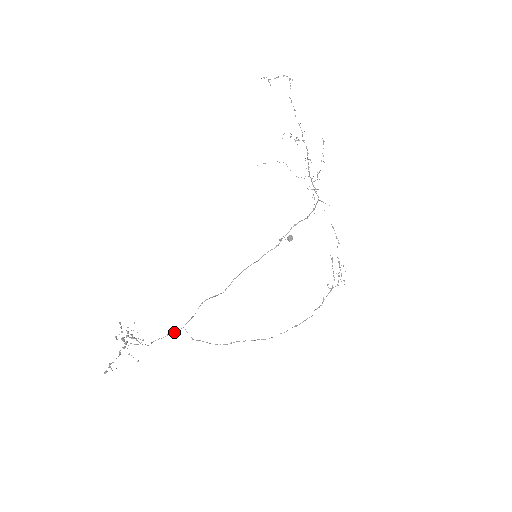
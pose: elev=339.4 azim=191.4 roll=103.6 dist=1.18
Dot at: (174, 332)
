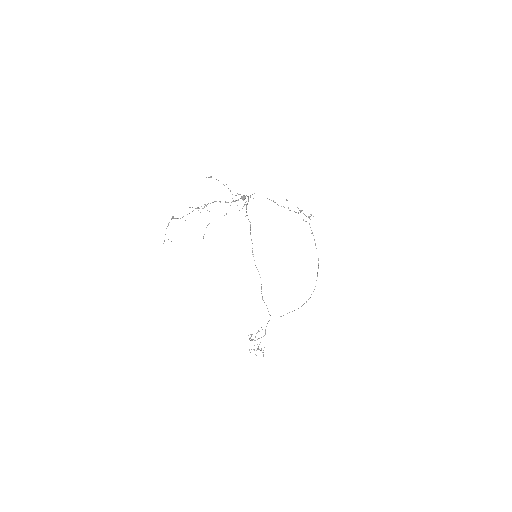
Dot at: occluded
